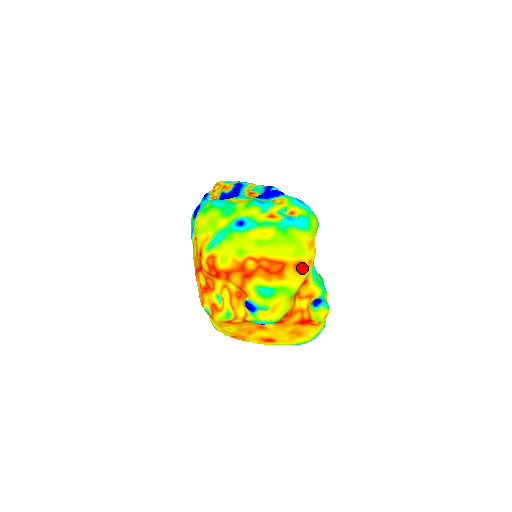
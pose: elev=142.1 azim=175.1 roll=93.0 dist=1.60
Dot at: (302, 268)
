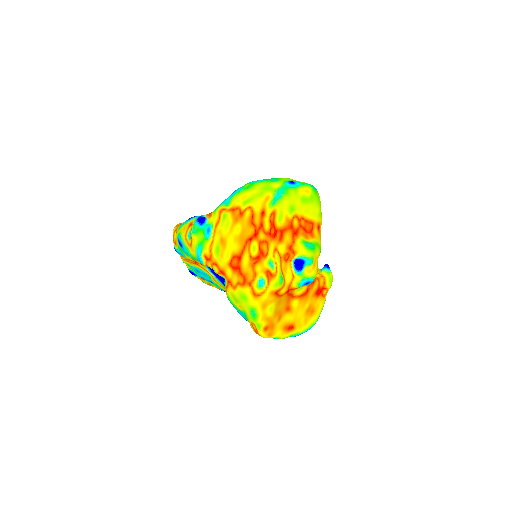
Dot at: (320, 231)
